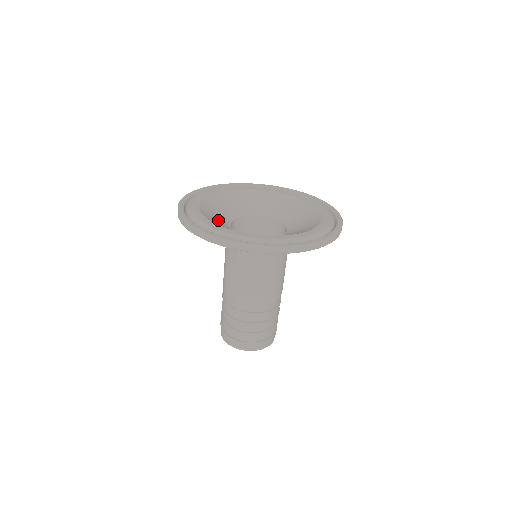
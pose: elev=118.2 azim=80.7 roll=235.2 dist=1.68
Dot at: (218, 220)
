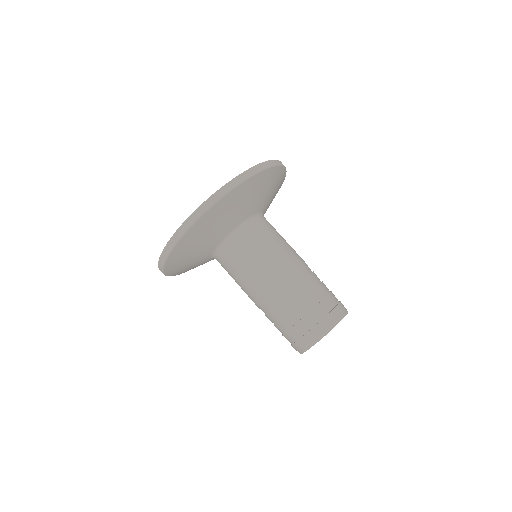
Dot at: occluded
